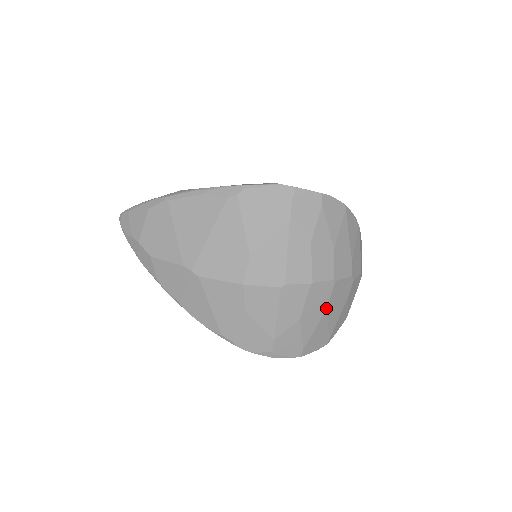
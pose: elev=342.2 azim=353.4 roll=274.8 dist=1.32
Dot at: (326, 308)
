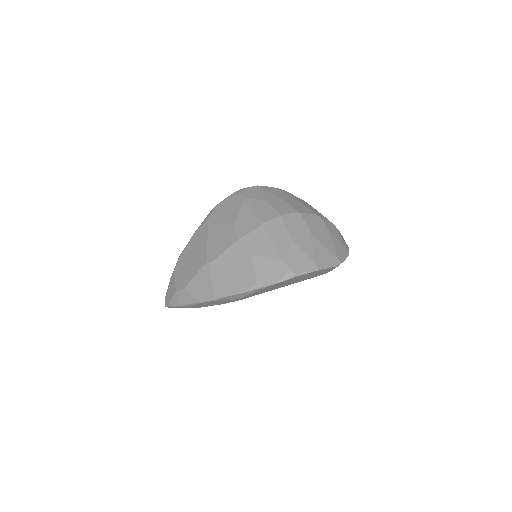
Dot at: (309, 231)
